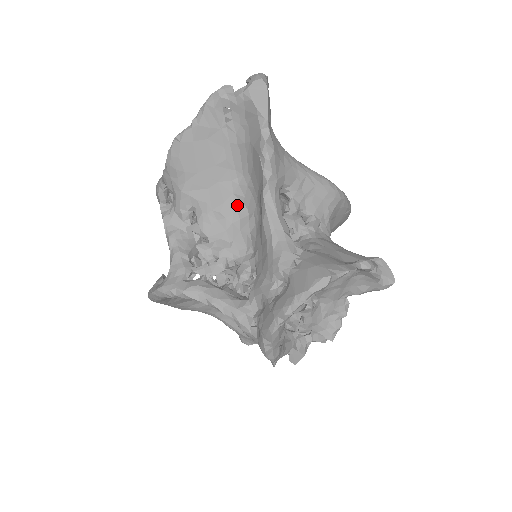
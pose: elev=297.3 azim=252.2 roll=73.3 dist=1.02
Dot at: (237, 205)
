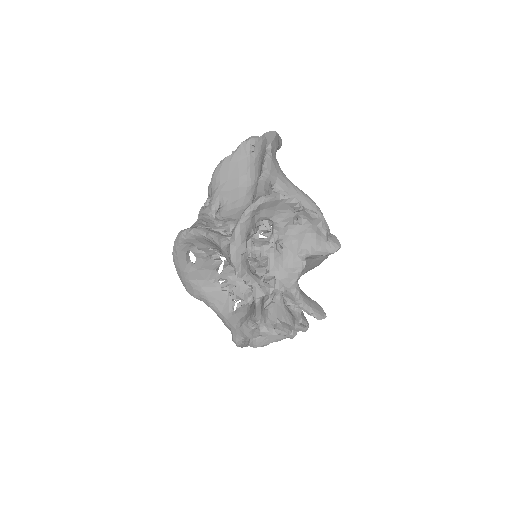
Dot at: (246, 201)
